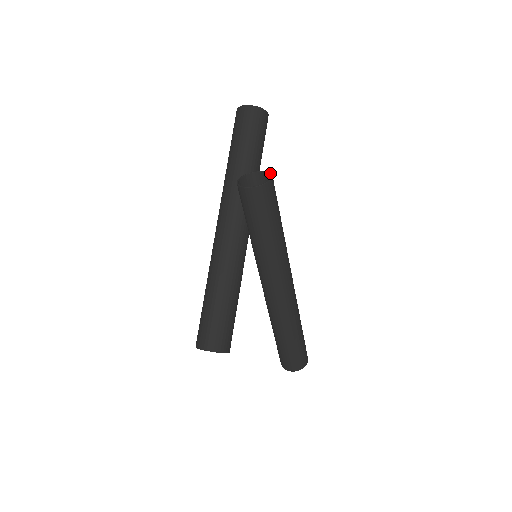
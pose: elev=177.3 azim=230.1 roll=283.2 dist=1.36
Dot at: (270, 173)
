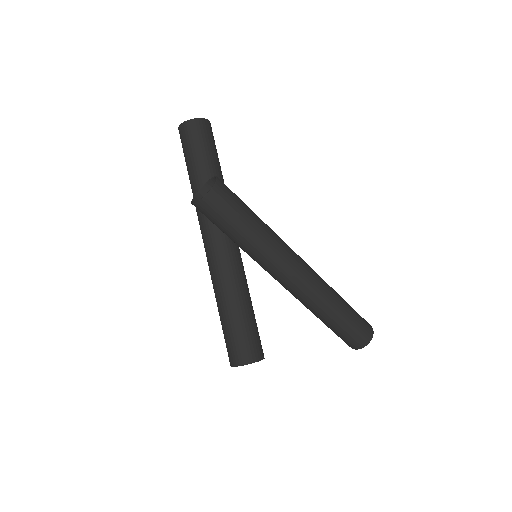
Dot at: (216, 177)
